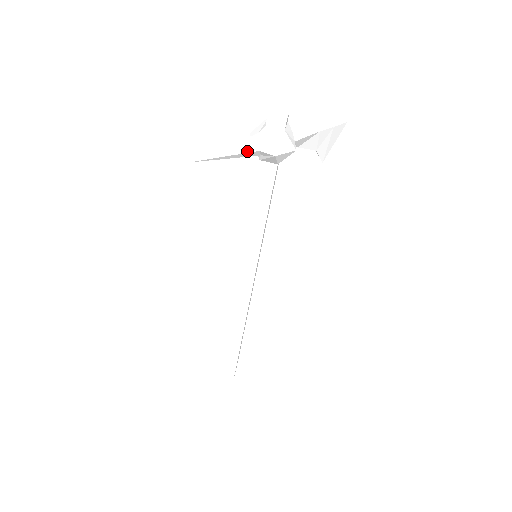
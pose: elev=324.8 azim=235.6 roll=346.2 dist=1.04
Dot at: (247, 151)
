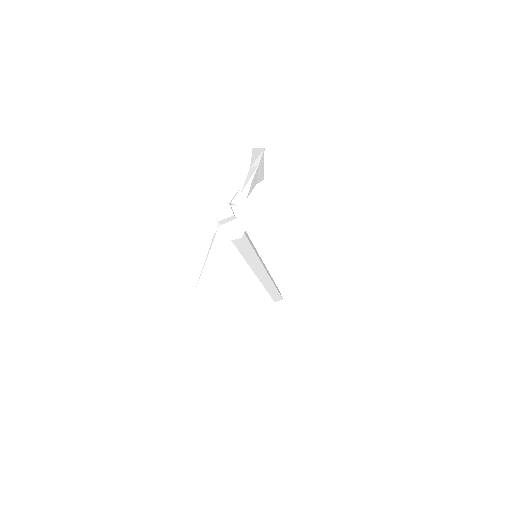
Dot at: (221, 250)
